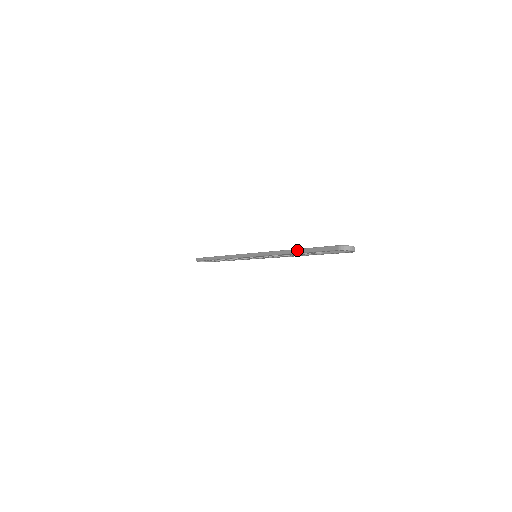
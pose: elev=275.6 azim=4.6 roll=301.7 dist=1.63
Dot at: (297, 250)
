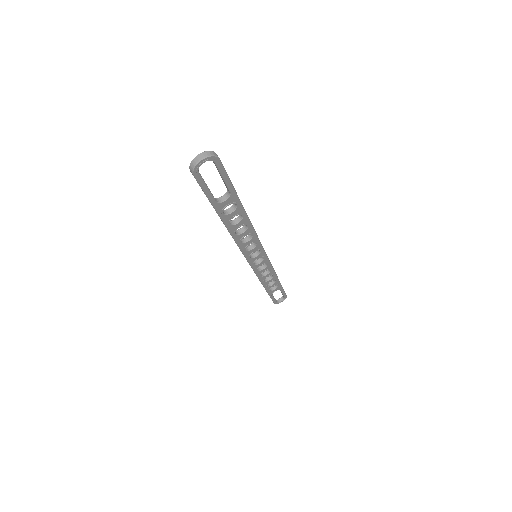
Dot at: occluded
